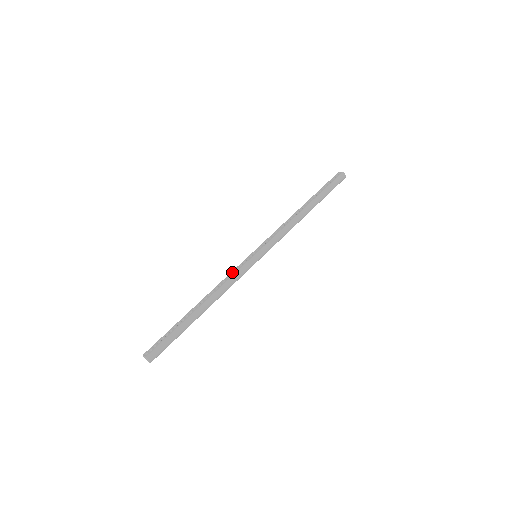
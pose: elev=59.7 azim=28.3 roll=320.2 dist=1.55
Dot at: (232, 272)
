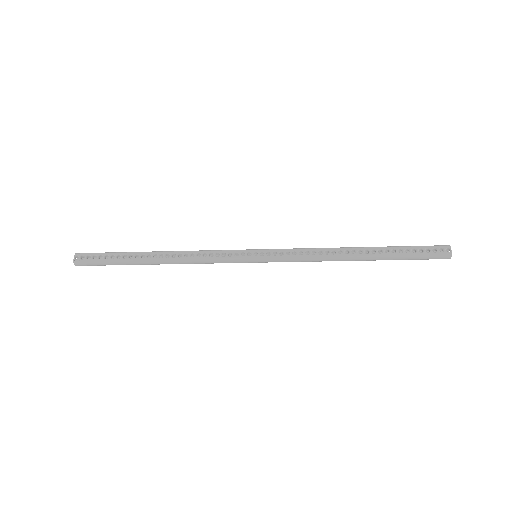
Dot at: (216, 252)
